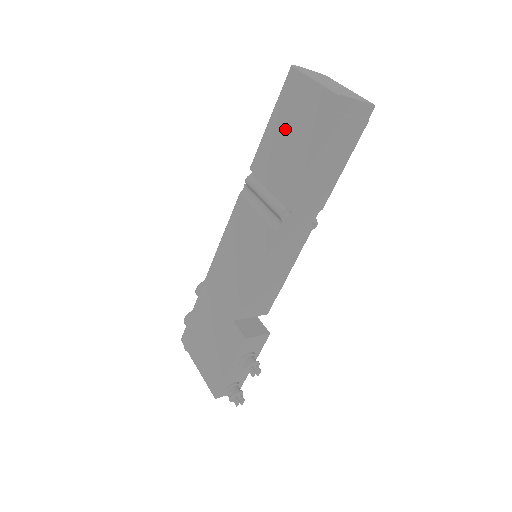
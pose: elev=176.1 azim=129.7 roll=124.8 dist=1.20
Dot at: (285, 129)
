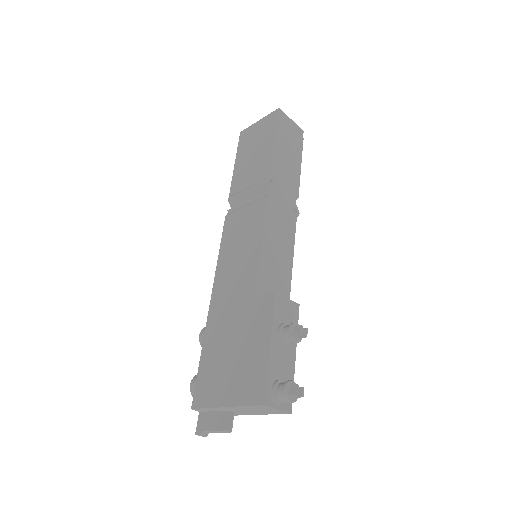
Dot at: (249, 152)
